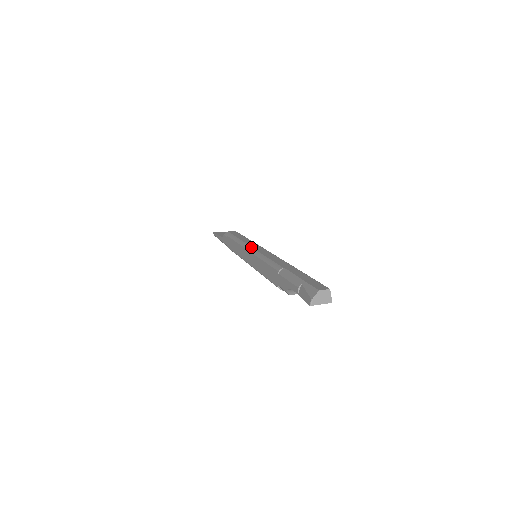
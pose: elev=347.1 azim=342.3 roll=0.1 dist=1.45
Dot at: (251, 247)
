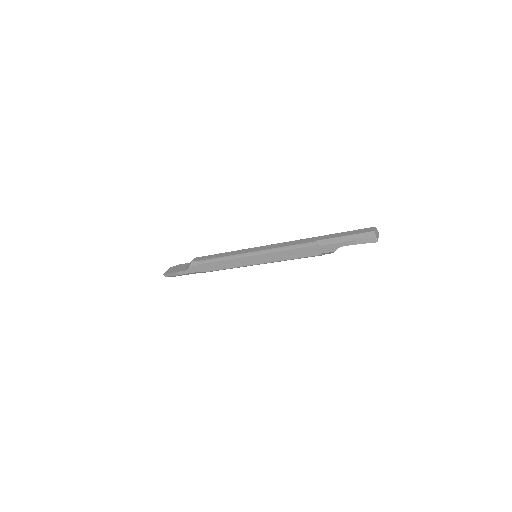
Dot at: (253, 252)
